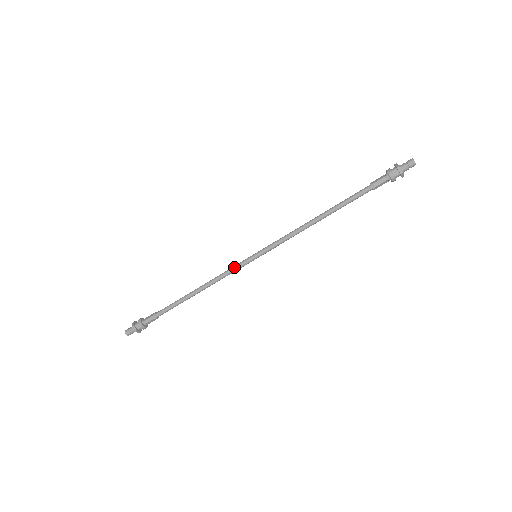
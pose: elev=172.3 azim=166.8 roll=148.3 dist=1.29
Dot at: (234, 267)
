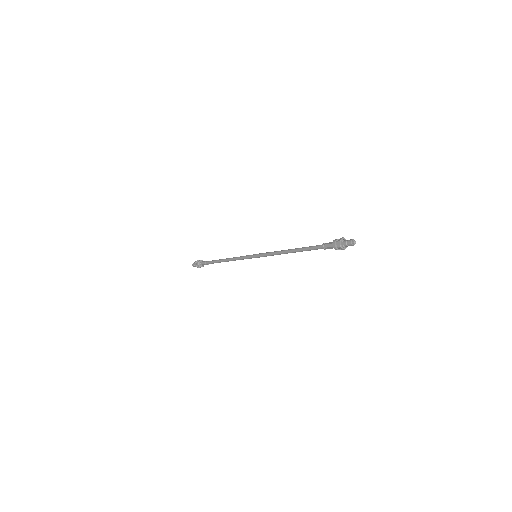
Dot at: (244, 256)
